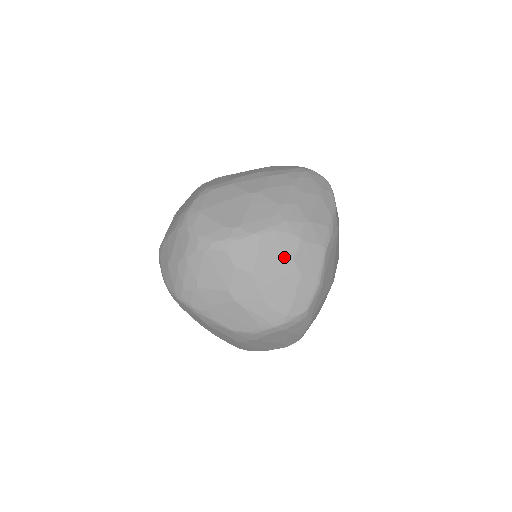
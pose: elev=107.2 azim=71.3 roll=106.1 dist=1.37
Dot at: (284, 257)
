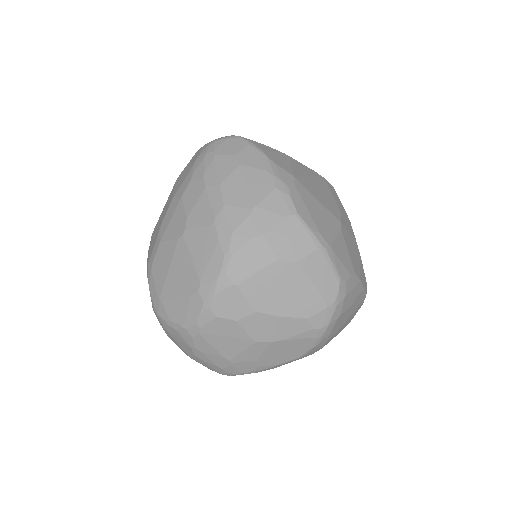
Dot at: (266, 268)
